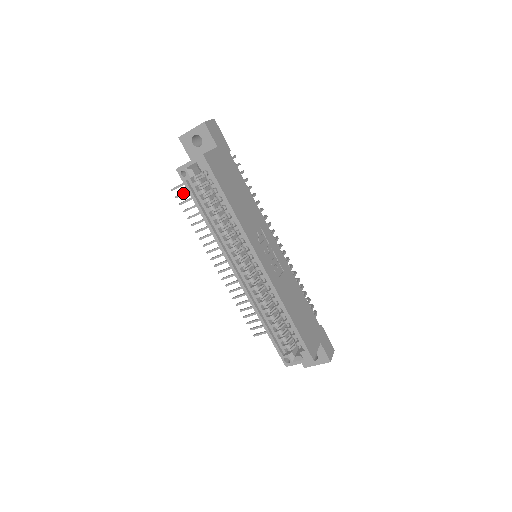
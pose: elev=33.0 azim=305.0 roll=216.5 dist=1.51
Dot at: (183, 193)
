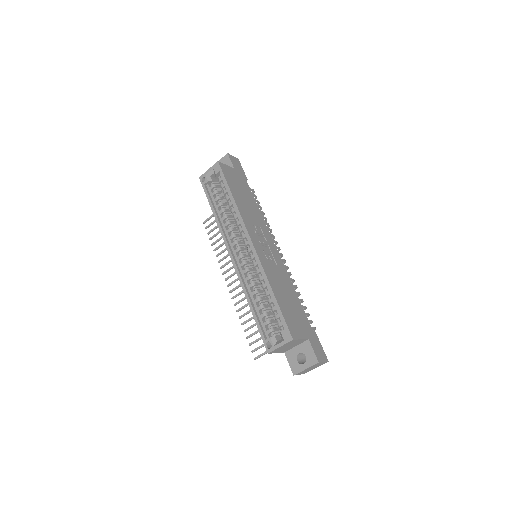
Dot at: (211, 223)
